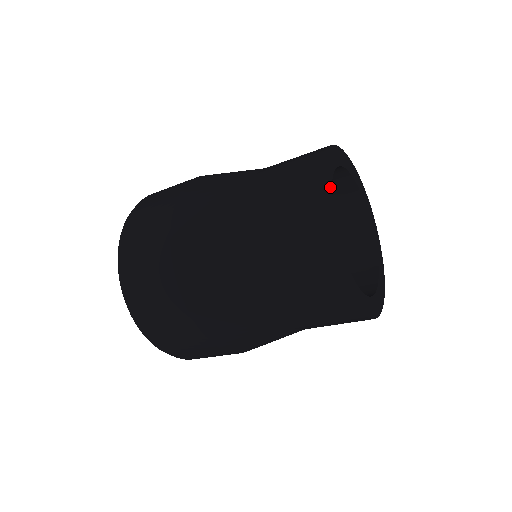
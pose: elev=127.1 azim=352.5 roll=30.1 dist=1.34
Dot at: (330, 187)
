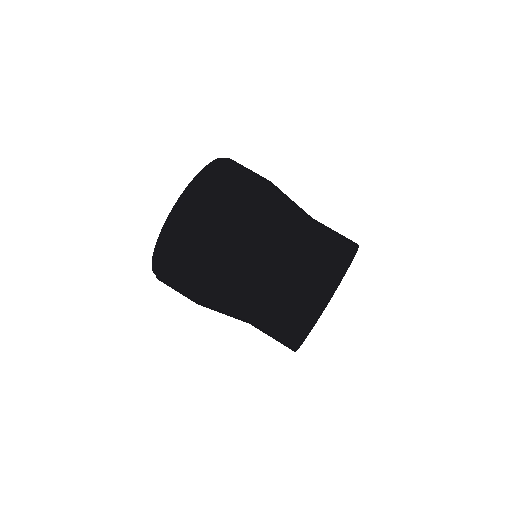
Dot at: occluded
